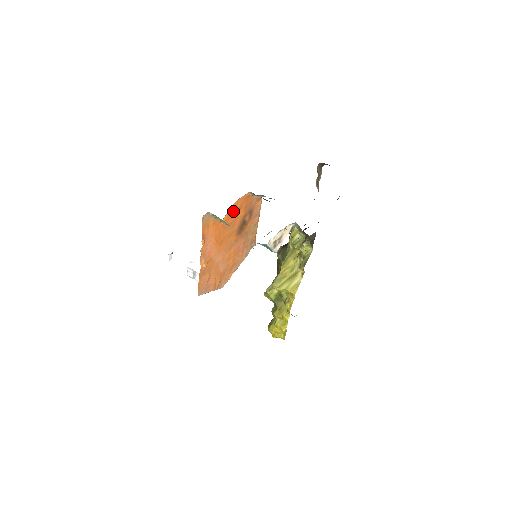
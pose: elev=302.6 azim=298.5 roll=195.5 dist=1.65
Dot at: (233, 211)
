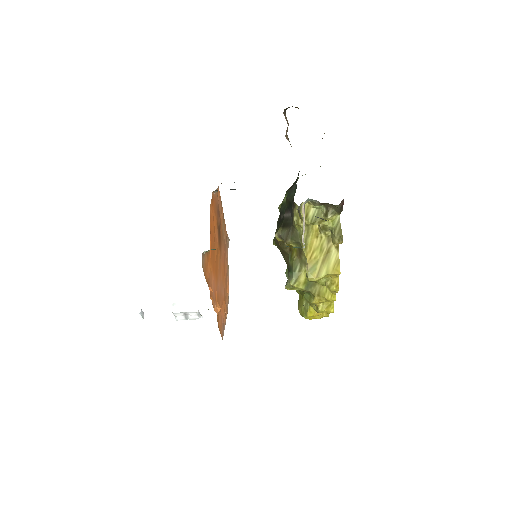
Dot at: (211, 227)
